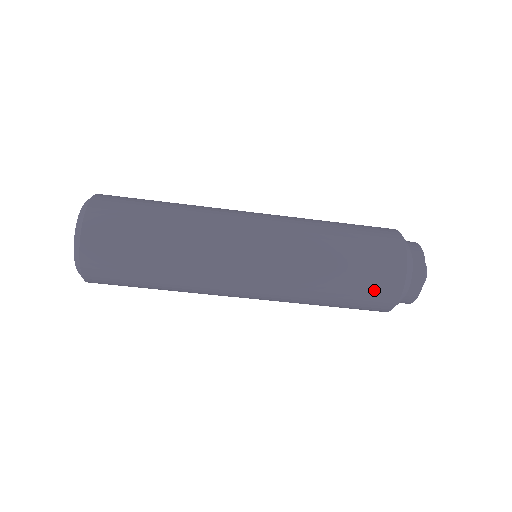
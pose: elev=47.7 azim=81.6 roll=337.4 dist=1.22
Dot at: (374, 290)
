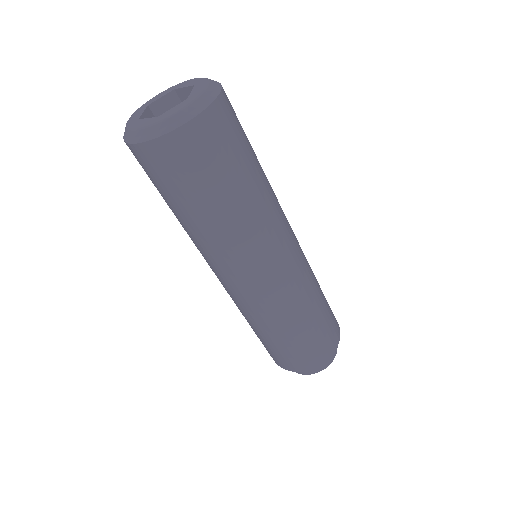
Dot at: (272, 354)
